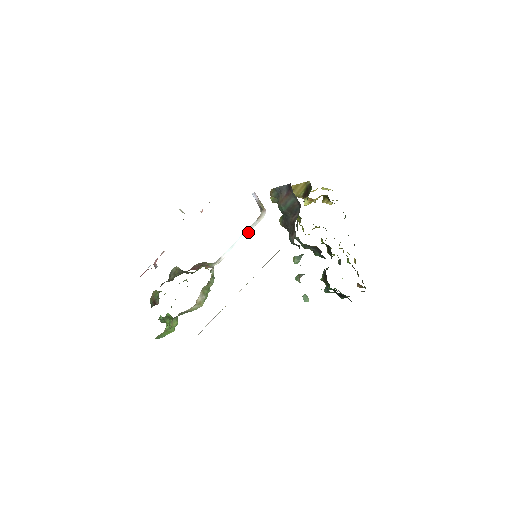
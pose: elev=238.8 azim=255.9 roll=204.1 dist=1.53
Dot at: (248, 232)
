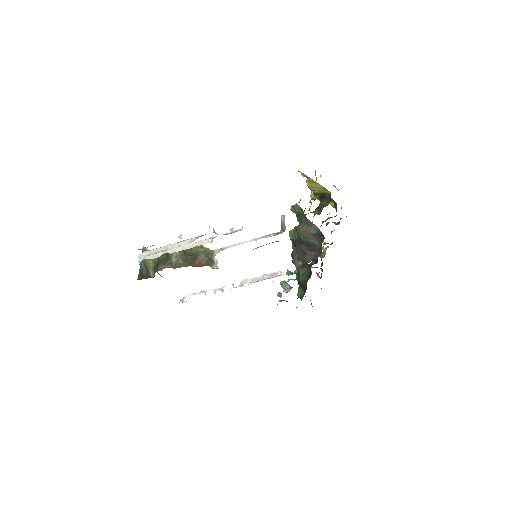
Dot at: occluded
